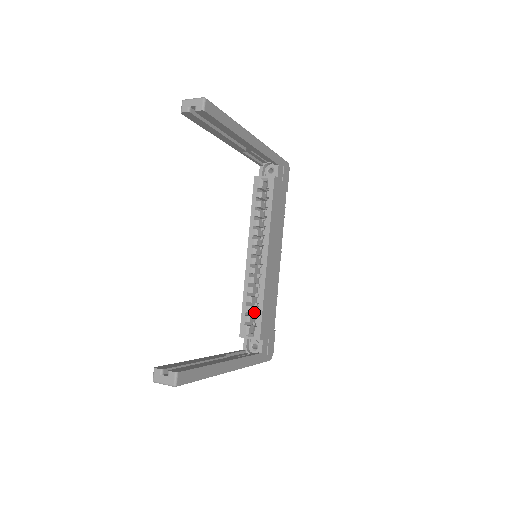
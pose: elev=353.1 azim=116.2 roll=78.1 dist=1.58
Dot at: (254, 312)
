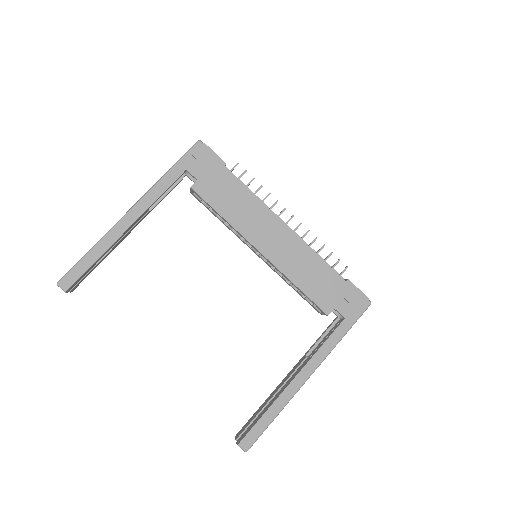
Dot at: occluded
